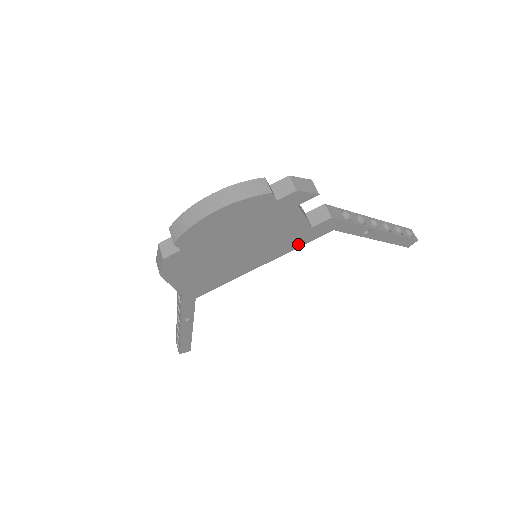
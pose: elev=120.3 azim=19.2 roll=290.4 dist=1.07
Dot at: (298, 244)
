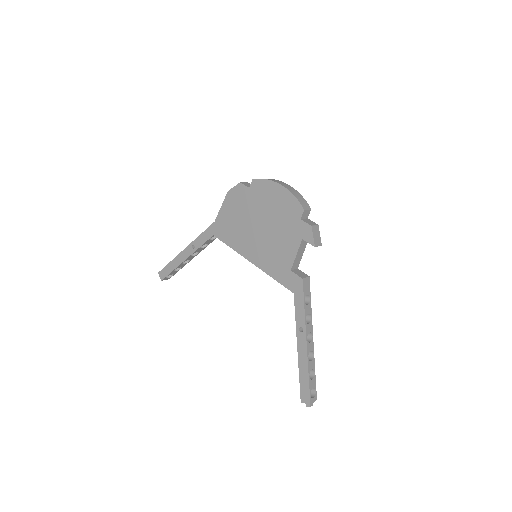
Dot at: (275, 274)
